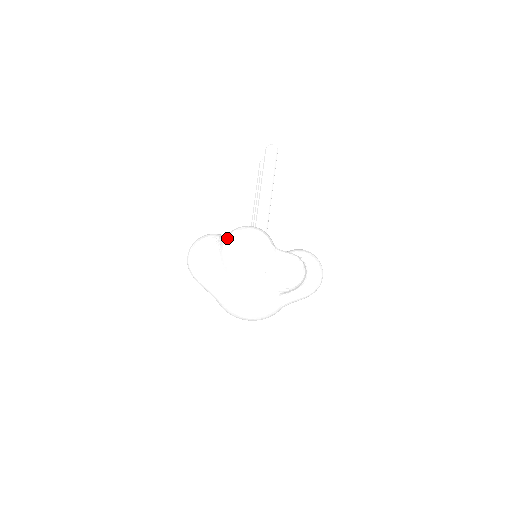
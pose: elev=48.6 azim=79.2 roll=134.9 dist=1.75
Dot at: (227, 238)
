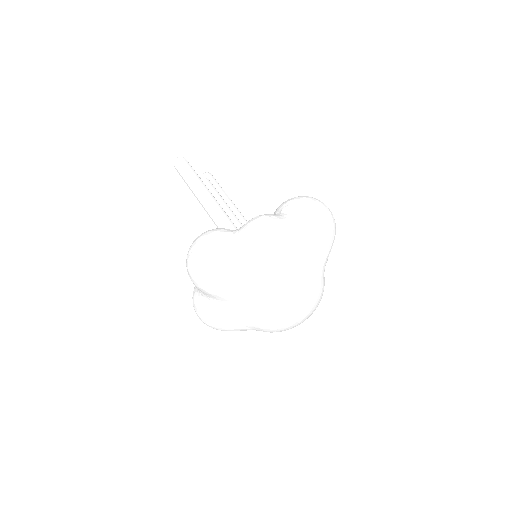
Dot at: occluded
